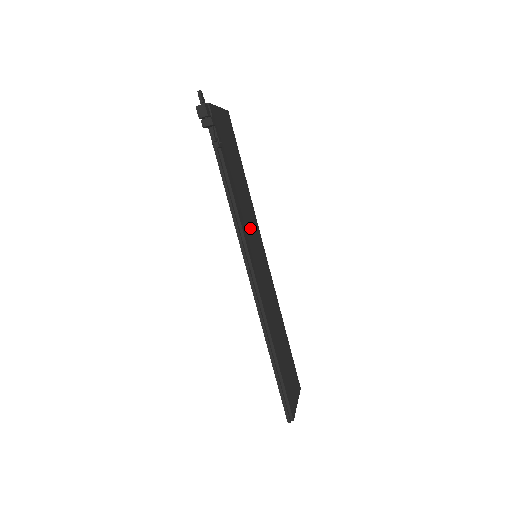
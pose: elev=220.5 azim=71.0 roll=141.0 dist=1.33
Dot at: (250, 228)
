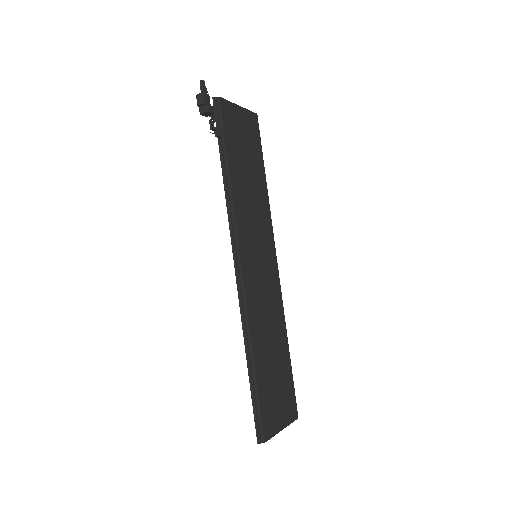
Dot at: (253, 226)
